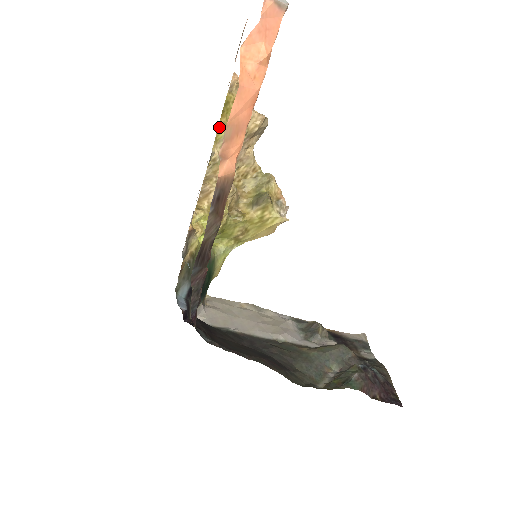
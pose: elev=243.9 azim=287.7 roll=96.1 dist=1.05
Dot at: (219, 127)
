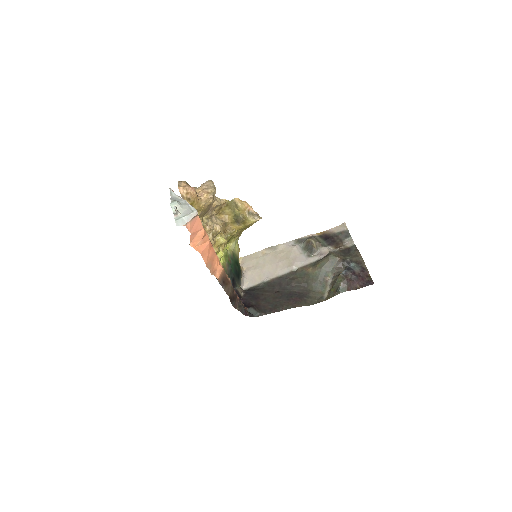
Dot at: occluded
